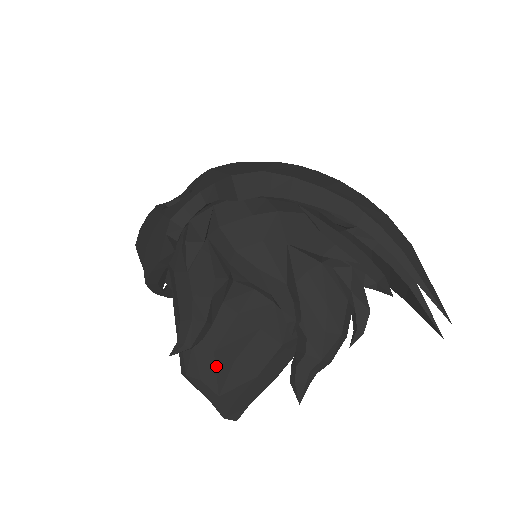
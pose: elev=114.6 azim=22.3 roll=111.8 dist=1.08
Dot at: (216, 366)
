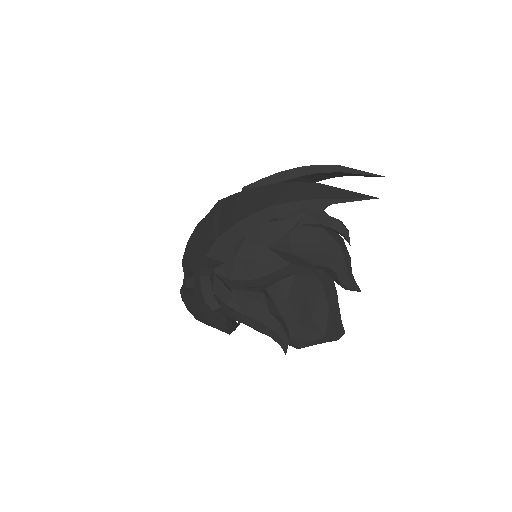
Dot at: (307, 329)
